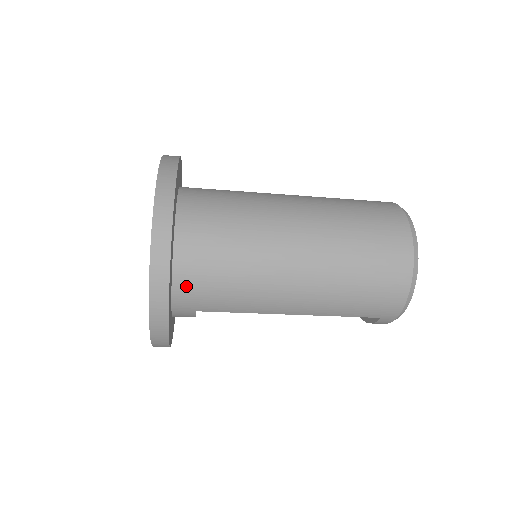
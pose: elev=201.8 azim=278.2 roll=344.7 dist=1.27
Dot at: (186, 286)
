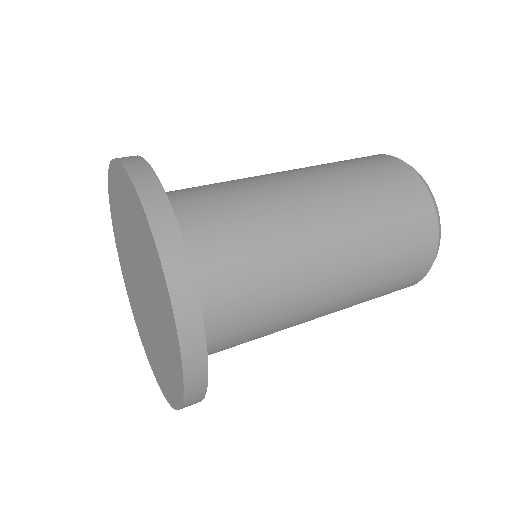
Dot at: occluded
